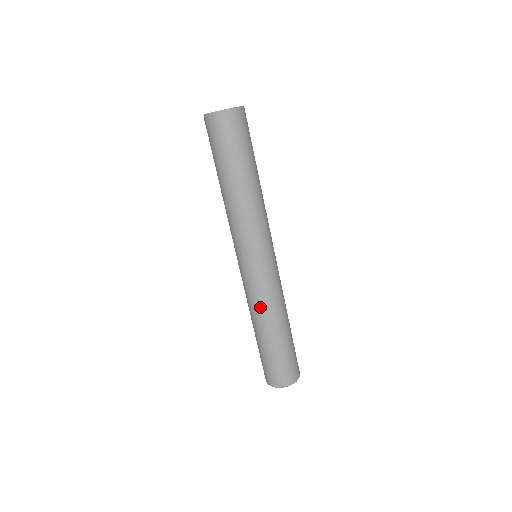
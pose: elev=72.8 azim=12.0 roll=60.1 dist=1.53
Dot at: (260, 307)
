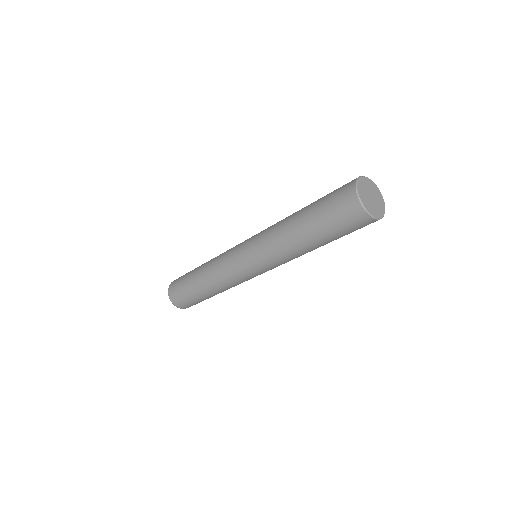
Dot at: occluded
